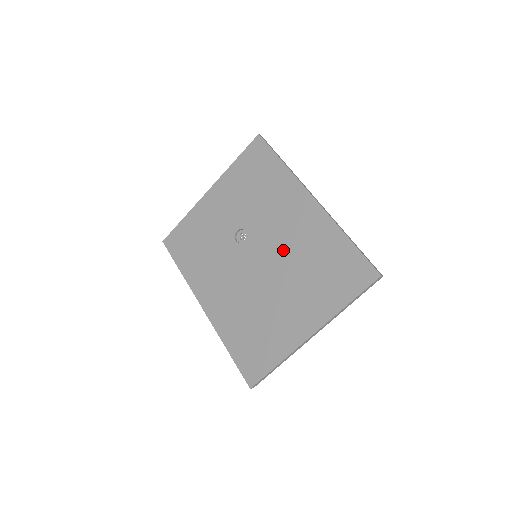
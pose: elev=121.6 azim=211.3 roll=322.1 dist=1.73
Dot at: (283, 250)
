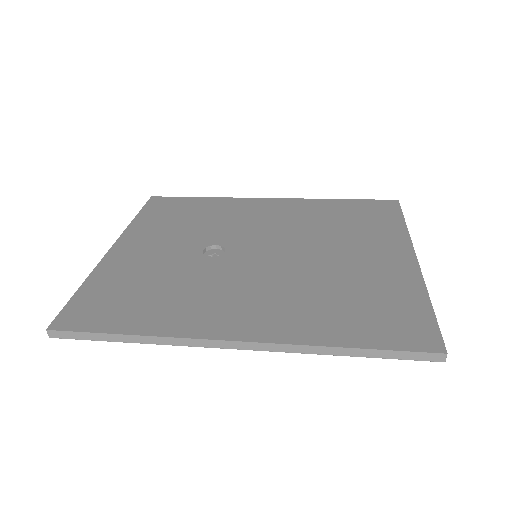
Dot at: (287, 232)
